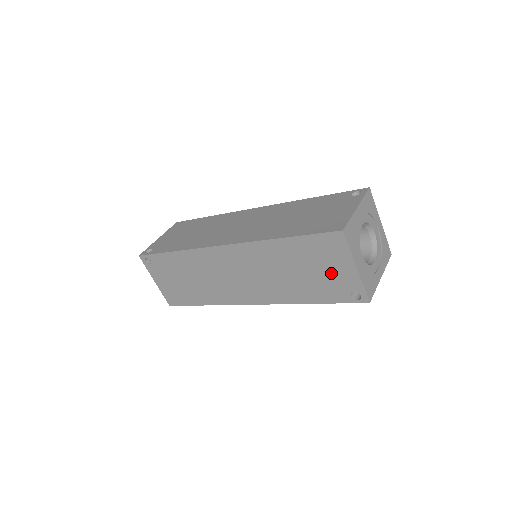
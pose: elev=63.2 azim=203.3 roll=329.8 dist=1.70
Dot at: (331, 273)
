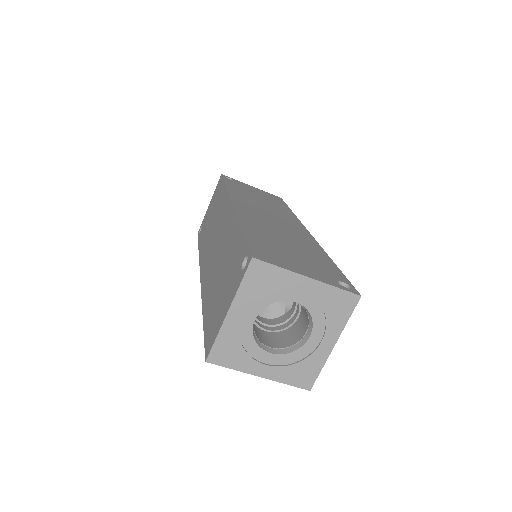
Dot at: occluded
